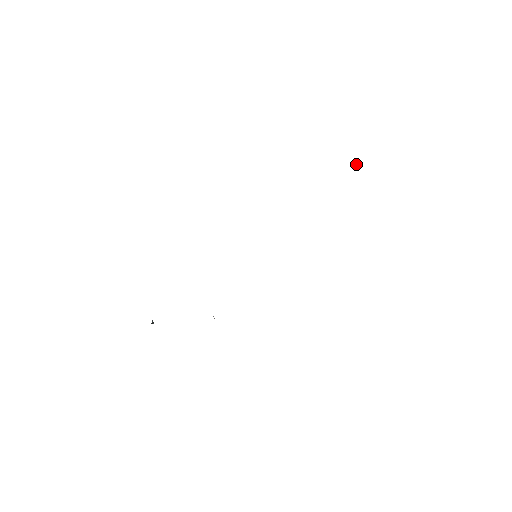
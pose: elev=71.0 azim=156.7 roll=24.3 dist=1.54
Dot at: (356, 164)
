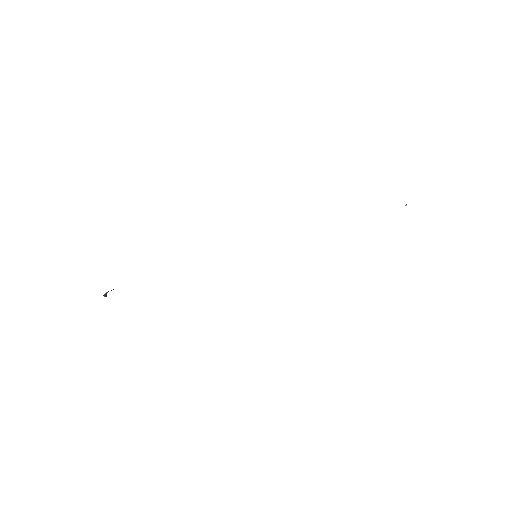
Dot at: (406, 205)
